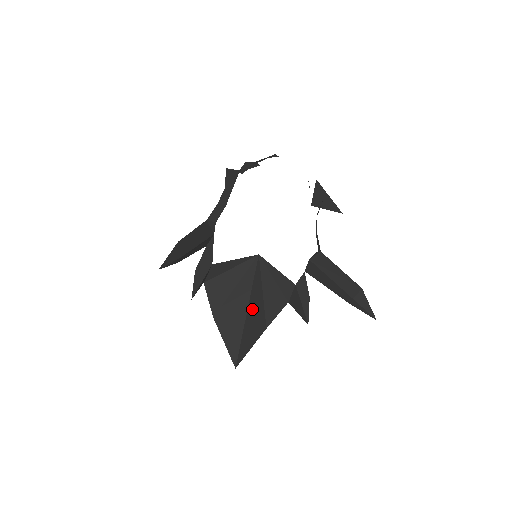
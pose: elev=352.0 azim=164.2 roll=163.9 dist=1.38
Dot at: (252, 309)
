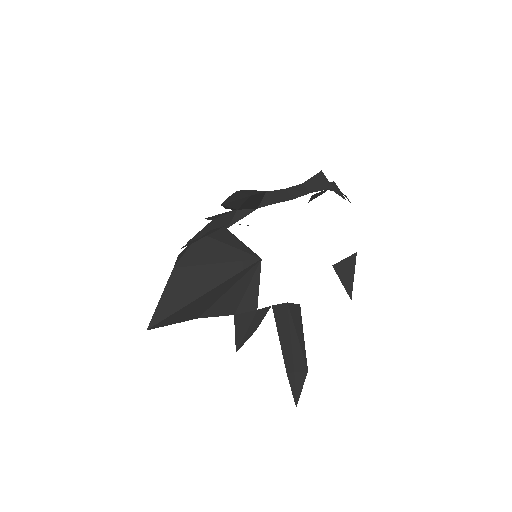
Dot at: (210, 295)
